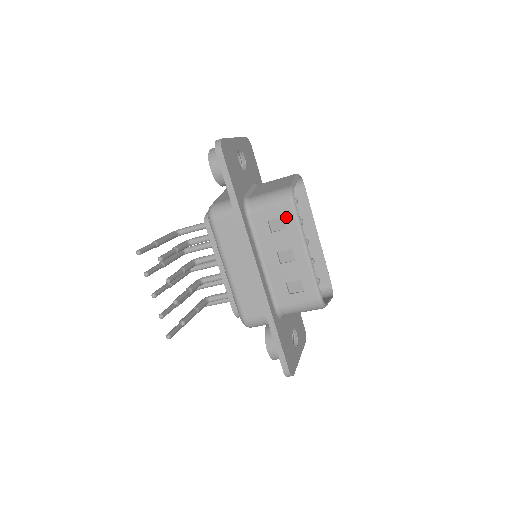
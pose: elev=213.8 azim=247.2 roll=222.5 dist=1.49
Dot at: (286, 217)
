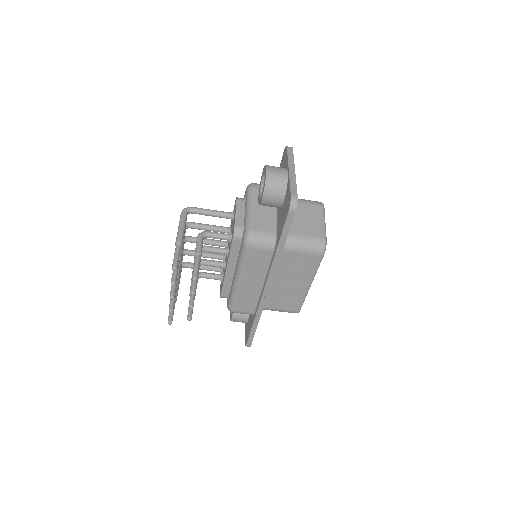
Dot at: (311, 262)
